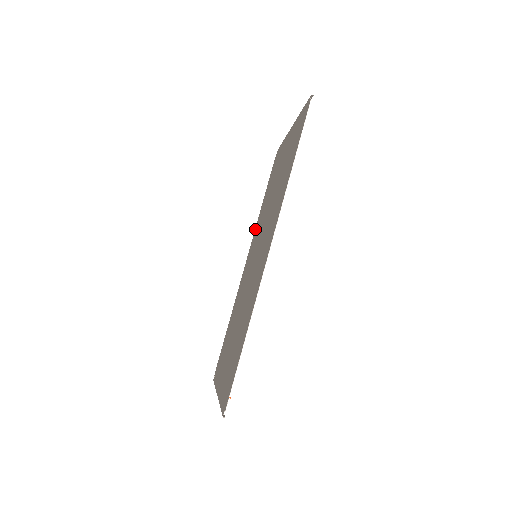
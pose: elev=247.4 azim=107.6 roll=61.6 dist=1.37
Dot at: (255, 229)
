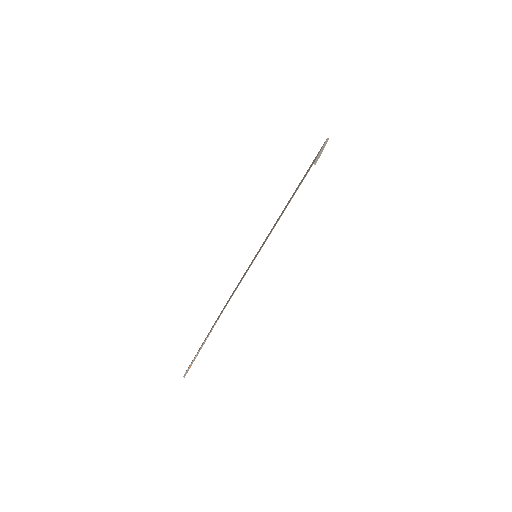
Dot at: occluded
